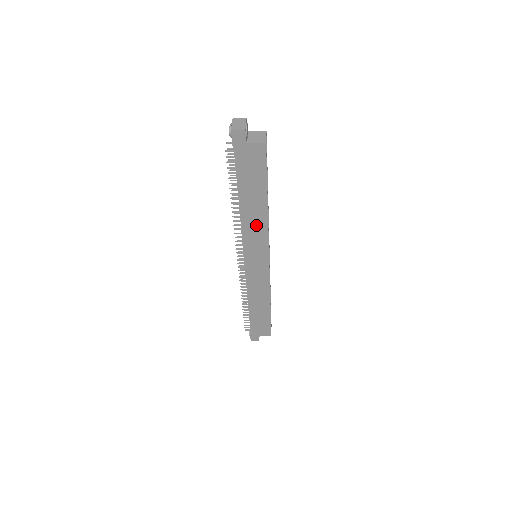
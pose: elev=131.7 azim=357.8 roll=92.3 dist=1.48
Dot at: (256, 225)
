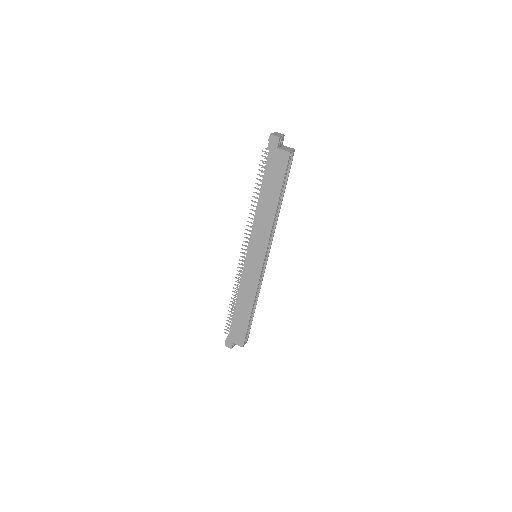
Dot at: (264, 222)
